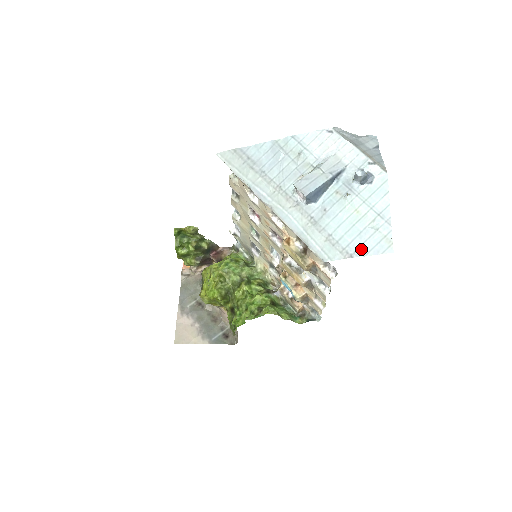
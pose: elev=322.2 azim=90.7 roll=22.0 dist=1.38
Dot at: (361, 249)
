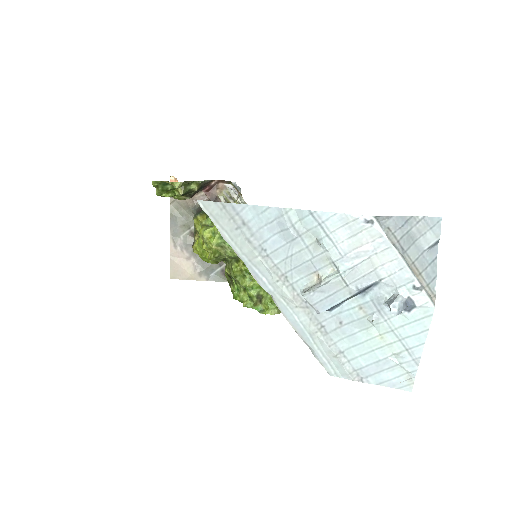
Dot at: (375, 377)
